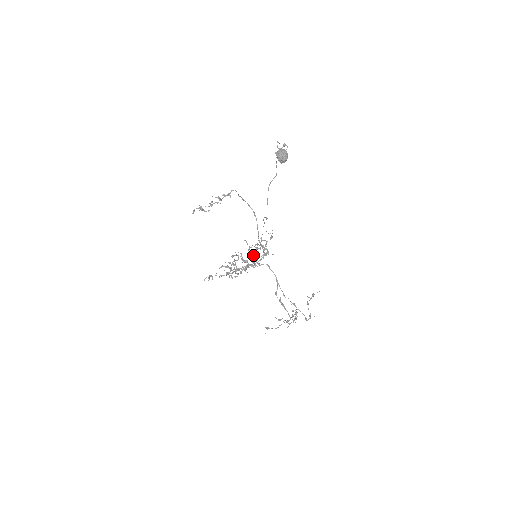
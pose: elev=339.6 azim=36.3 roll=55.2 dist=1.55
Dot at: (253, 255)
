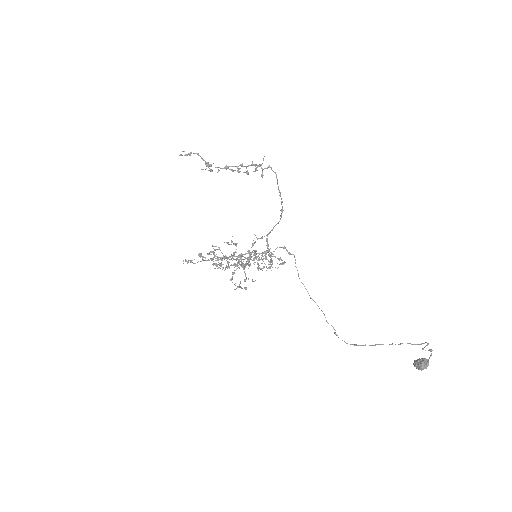
Dot at: (258, 266)
